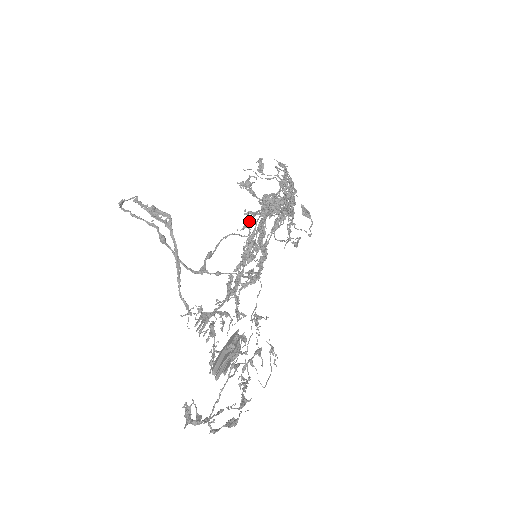
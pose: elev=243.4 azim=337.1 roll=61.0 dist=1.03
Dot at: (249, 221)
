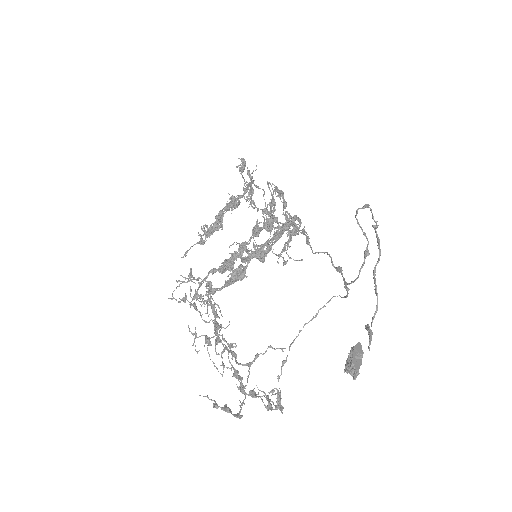
Dot at: occluded
